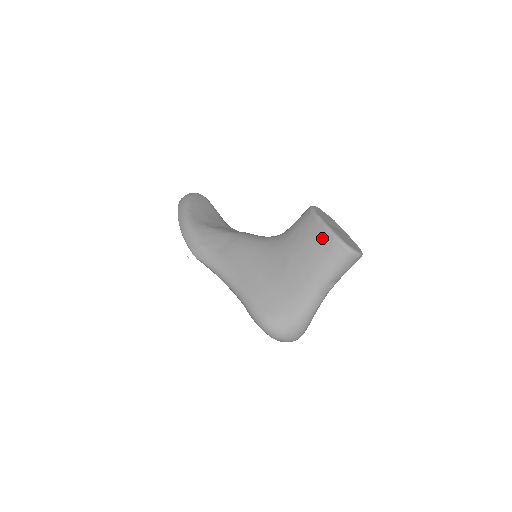
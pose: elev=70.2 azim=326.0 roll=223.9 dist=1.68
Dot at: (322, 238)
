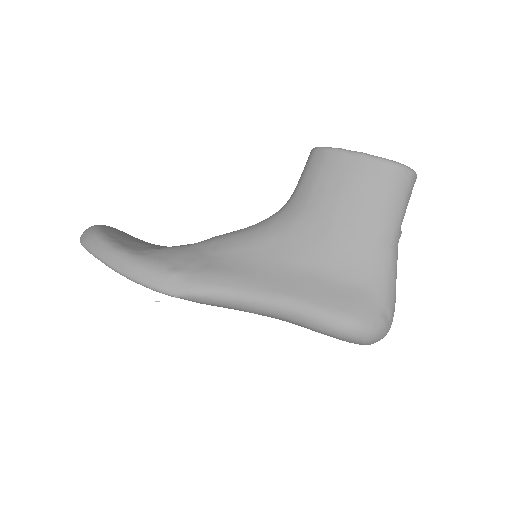
Dot at: (367, 170)
